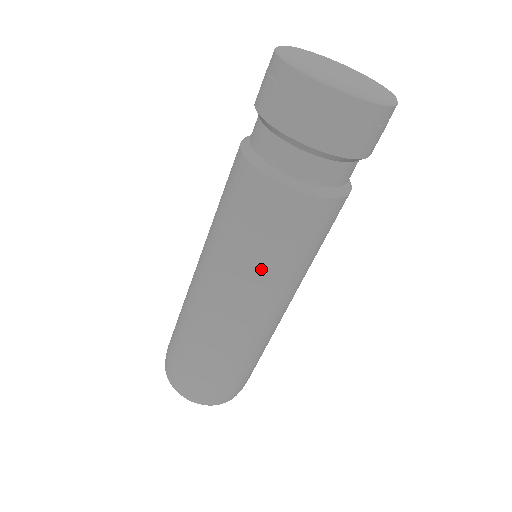
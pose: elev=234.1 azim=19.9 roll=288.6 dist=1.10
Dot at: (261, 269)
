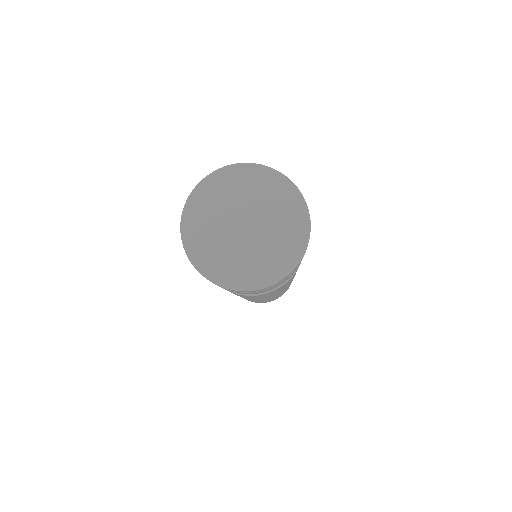
Dot at: occluded
